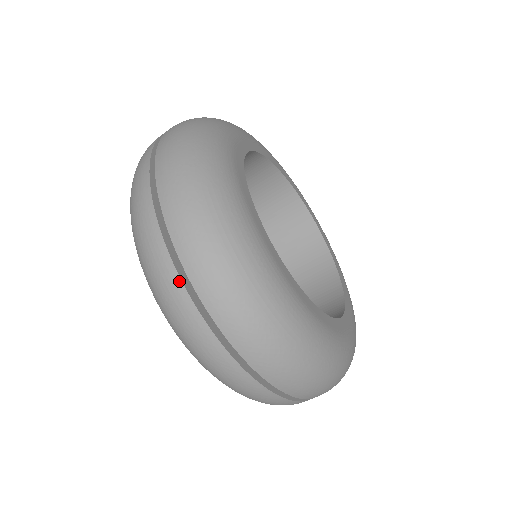
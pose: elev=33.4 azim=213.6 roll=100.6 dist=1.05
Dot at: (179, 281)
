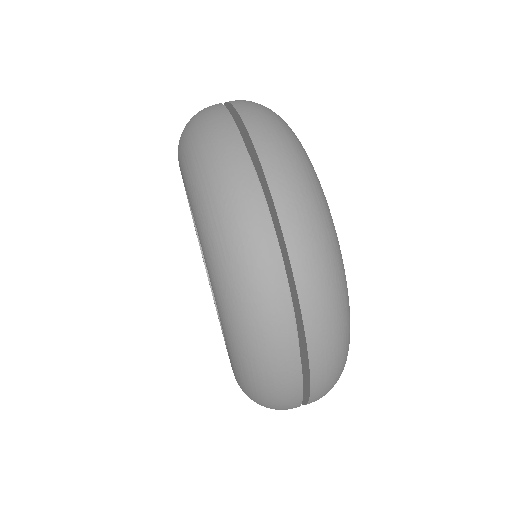
Dot at: (241, 143)
